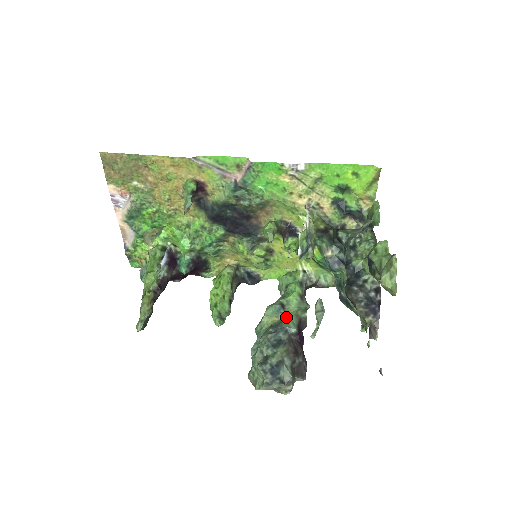
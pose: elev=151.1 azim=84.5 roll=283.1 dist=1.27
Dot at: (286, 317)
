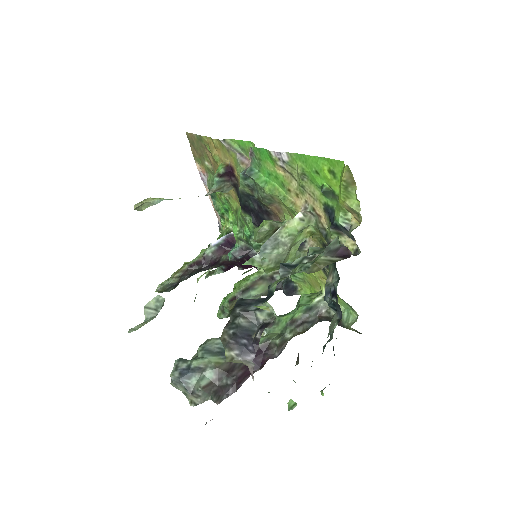
Dot at: occluded
